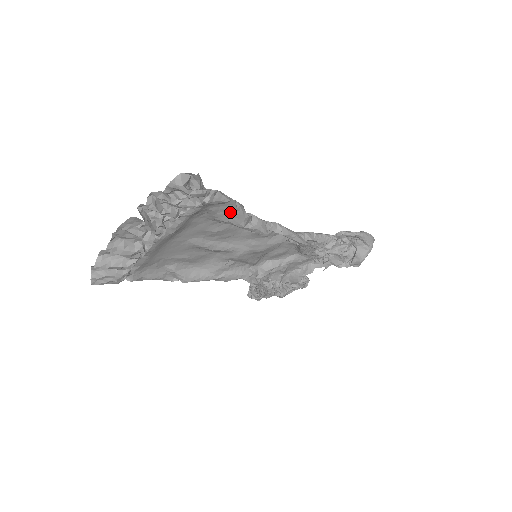
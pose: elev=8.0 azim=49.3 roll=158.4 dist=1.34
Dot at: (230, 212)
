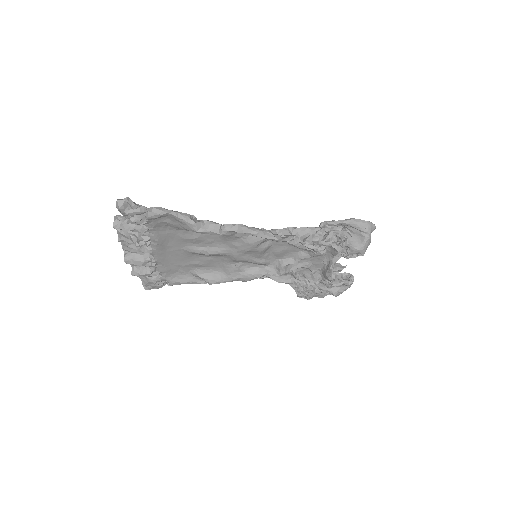
Dot at: (179, 221)
